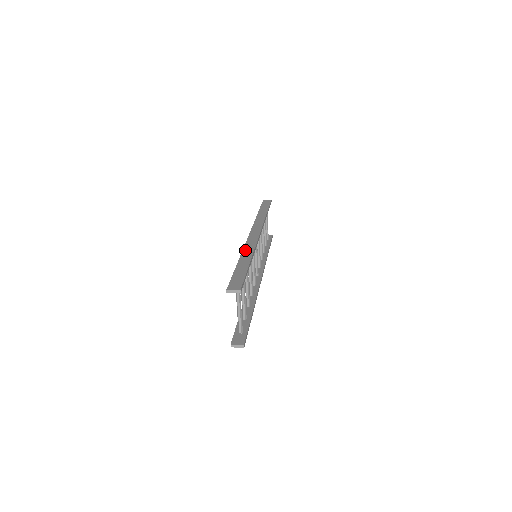
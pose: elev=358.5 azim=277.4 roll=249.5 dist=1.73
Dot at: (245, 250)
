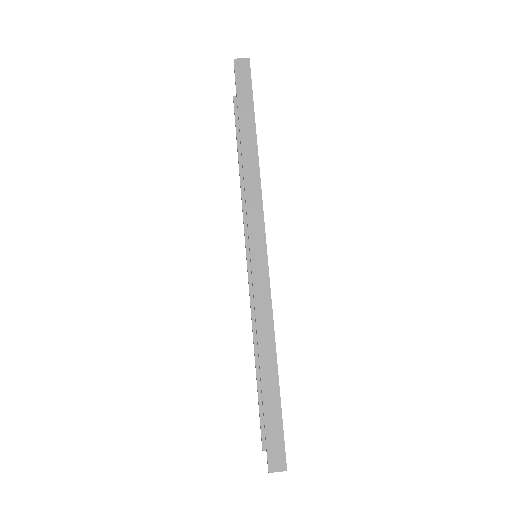
Dot at: (260, 329)
